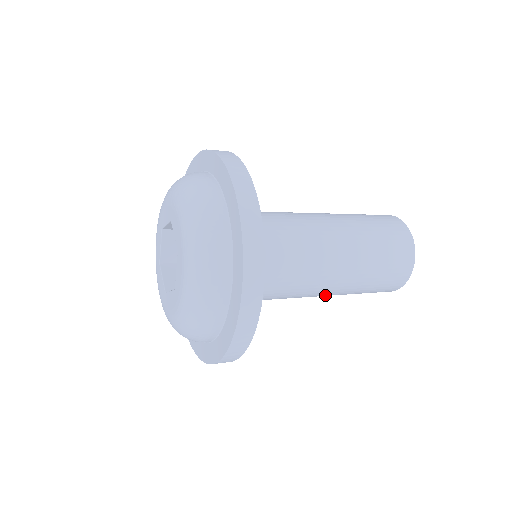
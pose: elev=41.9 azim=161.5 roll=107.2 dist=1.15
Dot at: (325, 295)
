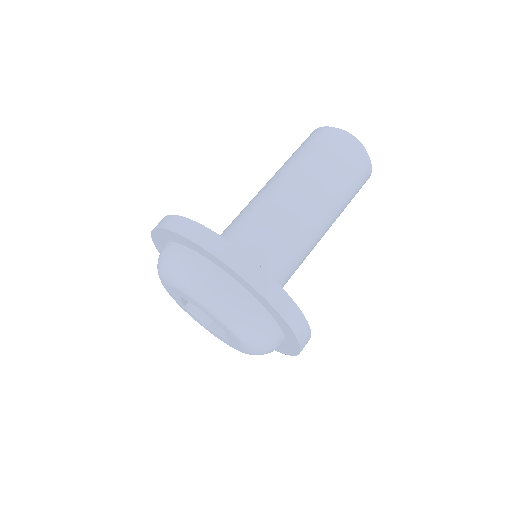
Dot at: (327, 228)
